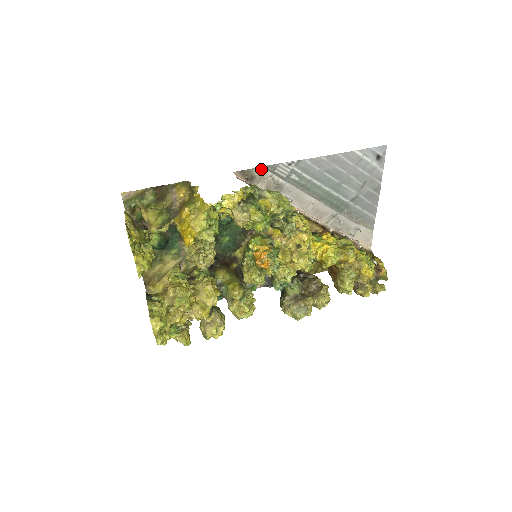
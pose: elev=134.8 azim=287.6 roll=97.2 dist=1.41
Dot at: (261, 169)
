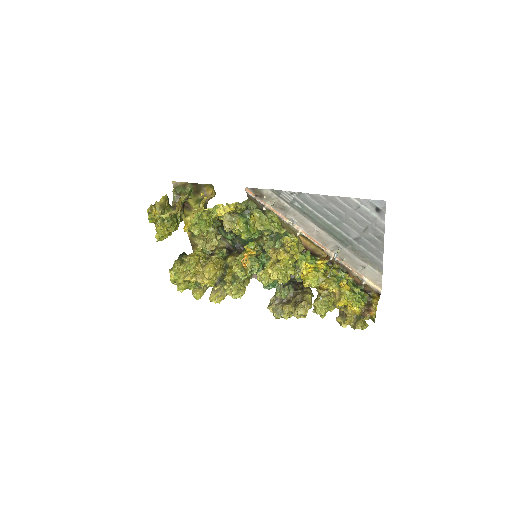
Dot at: (268, 191)
